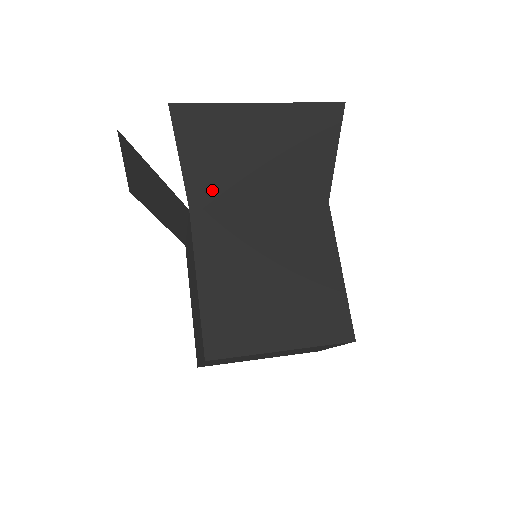
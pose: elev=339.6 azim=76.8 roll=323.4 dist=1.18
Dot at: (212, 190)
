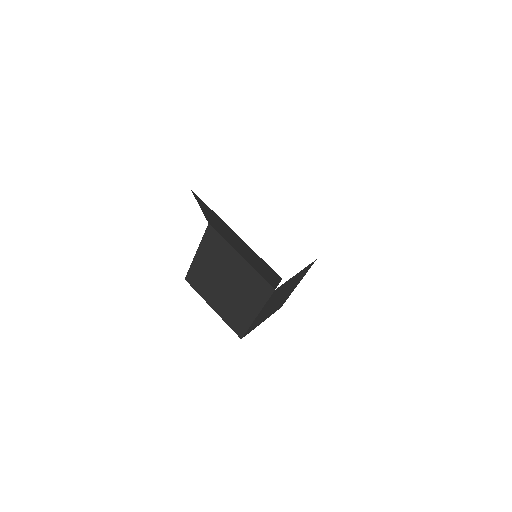
Dot at: (217, 229)
